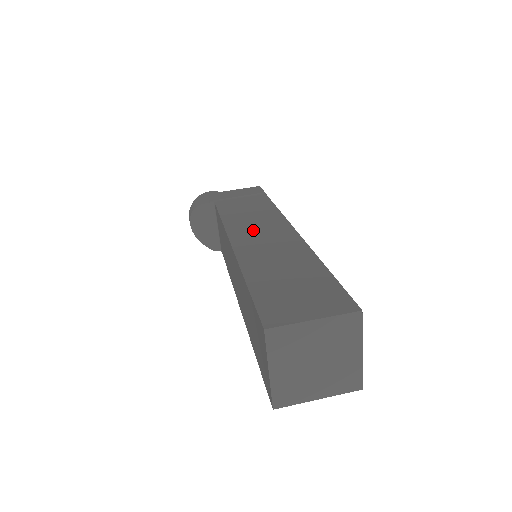
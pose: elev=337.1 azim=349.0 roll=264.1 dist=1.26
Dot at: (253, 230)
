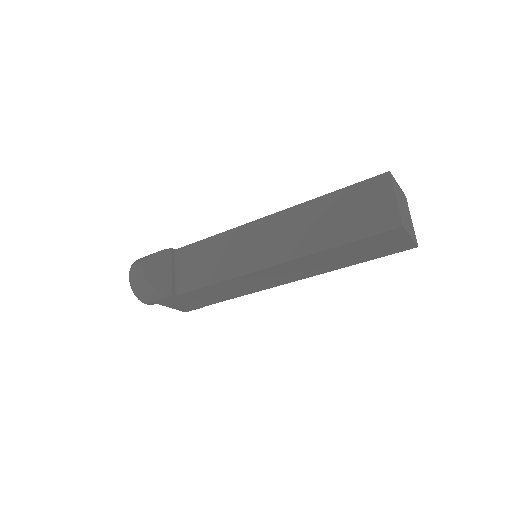
Dot at: occluded
